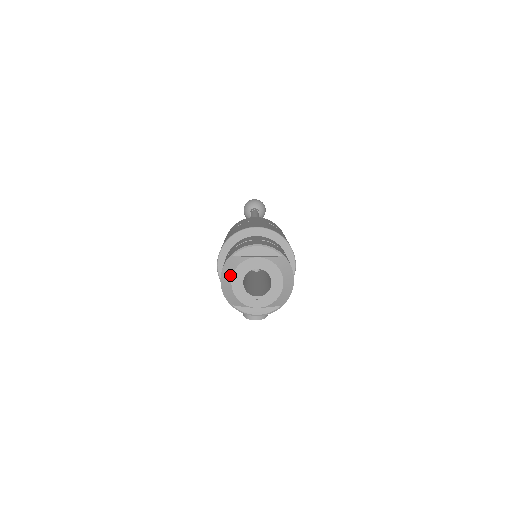
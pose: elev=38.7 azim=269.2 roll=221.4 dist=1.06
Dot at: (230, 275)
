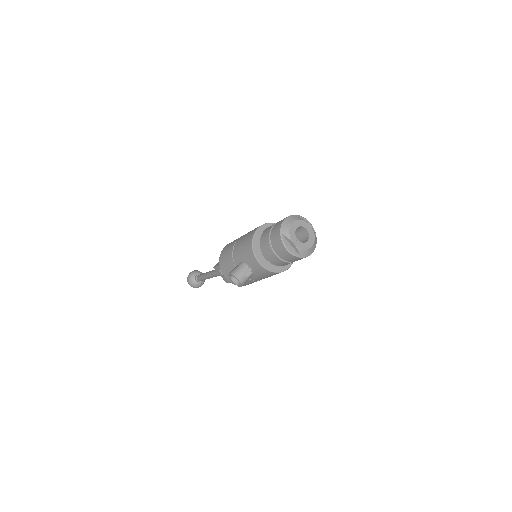
Dot at: (294, 220)
